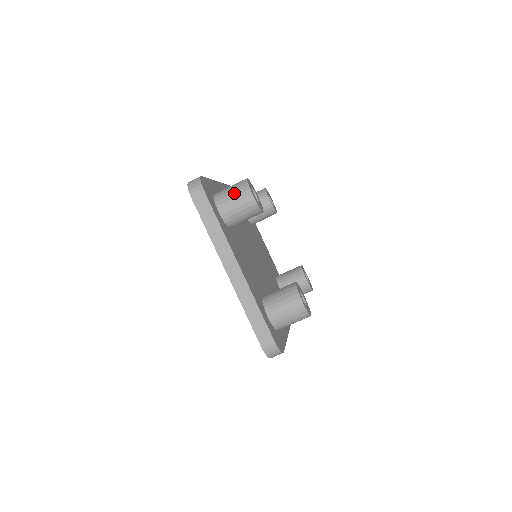
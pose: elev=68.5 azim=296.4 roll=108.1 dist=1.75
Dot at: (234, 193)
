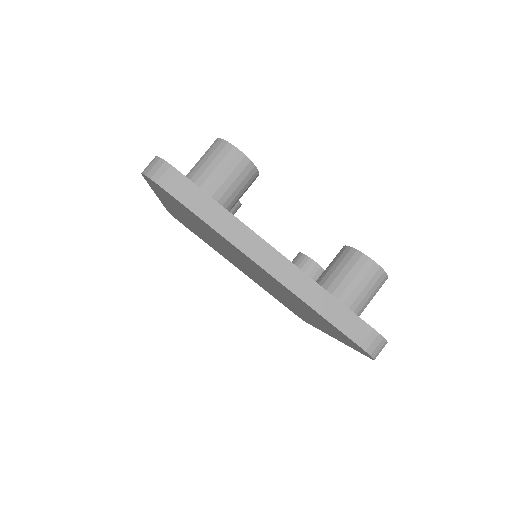
Dot at: (213, 161)
